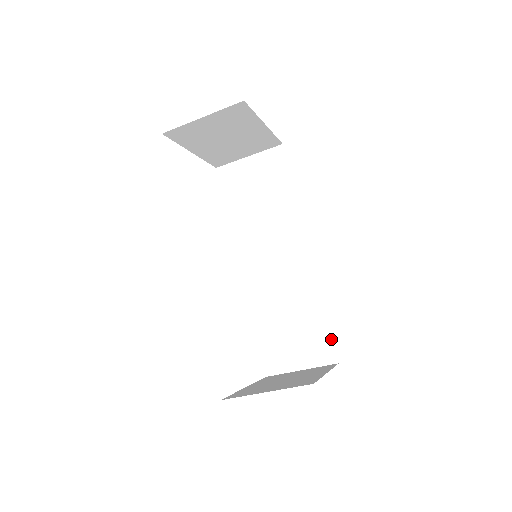
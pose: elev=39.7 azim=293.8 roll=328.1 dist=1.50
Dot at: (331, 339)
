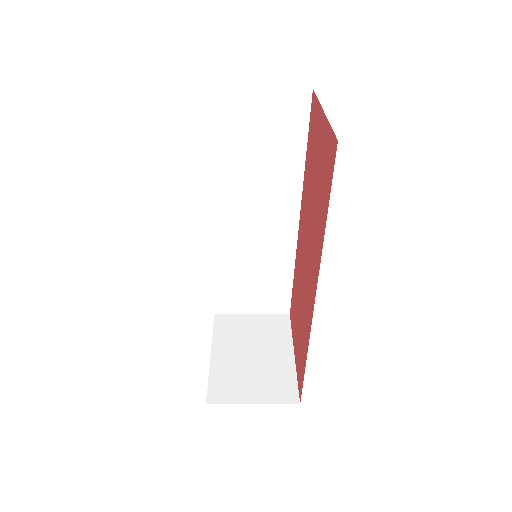
Dot at: (290, 297)
